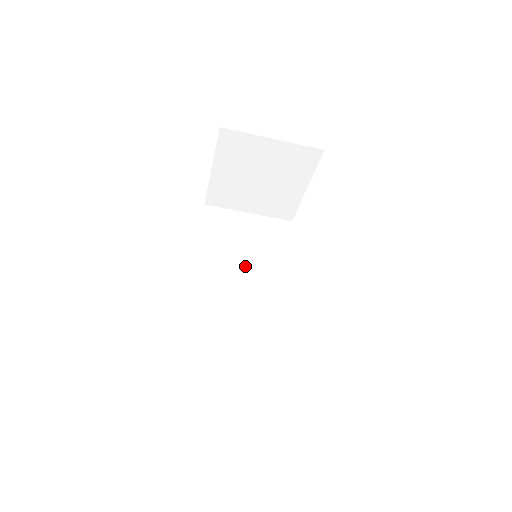
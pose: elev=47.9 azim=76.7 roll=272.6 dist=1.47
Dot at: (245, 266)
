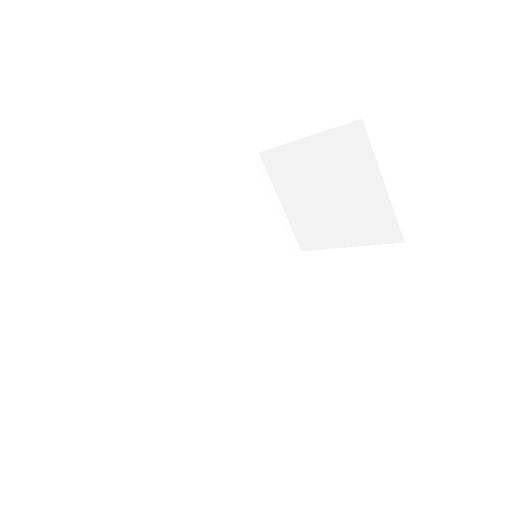
Dot at: (230, 243)
